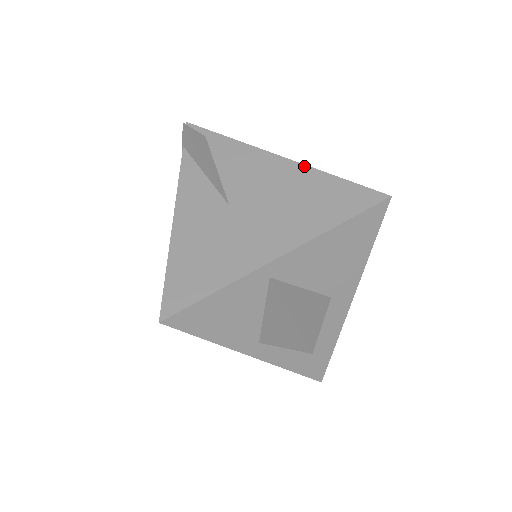
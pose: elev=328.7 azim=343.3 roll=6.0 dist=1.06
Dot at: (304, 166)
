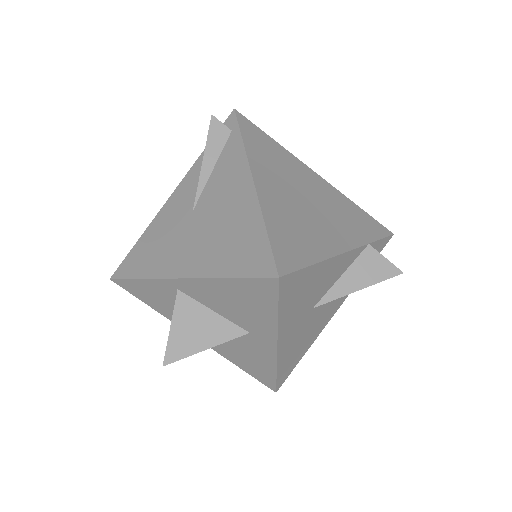
Dot at: (256, 200)
